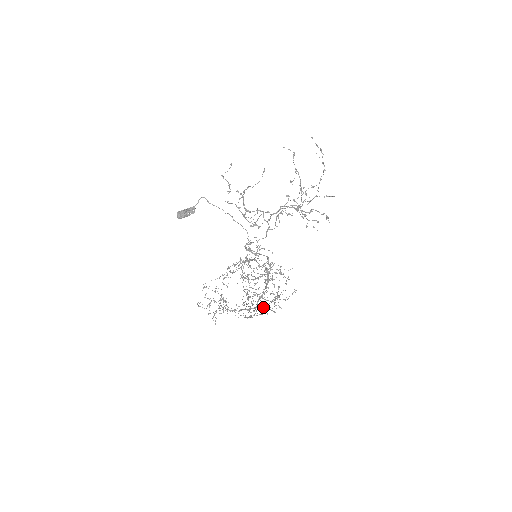
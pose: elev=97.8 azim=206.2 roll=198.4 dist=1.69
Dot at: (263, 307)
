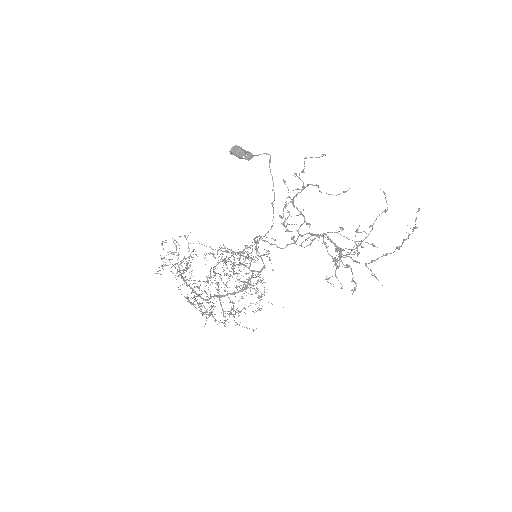
Dot at: (211, 307)
